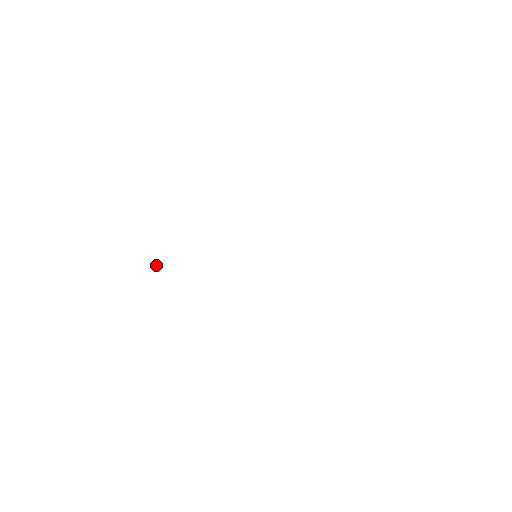
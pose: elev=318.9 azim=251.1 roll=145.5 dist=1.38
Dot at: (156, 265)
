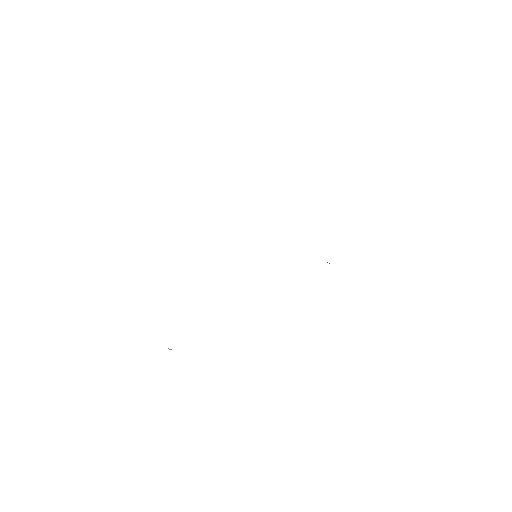
Dot at: occluded
